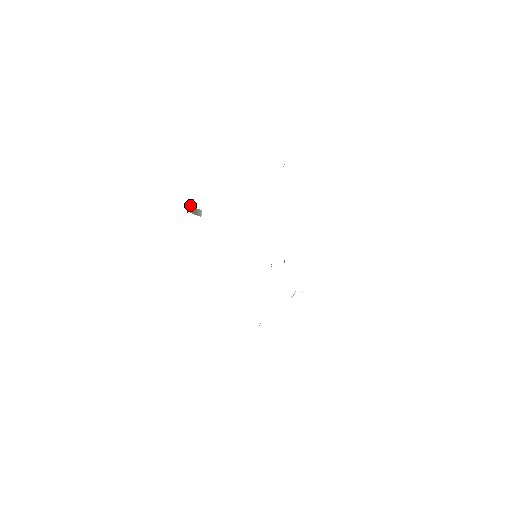
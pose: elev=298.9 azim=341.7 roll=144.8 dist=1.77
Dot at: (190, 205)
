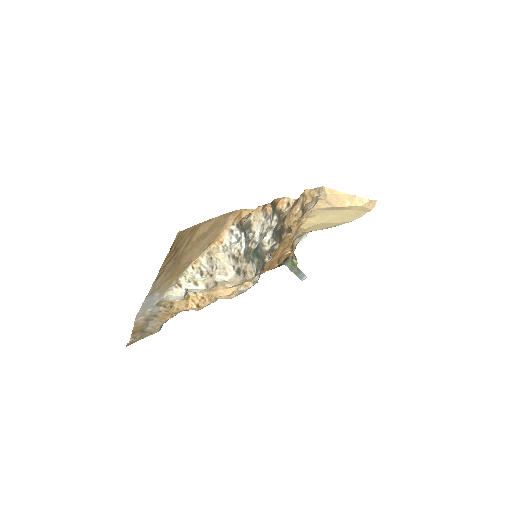
Dot at: (290, 259)
